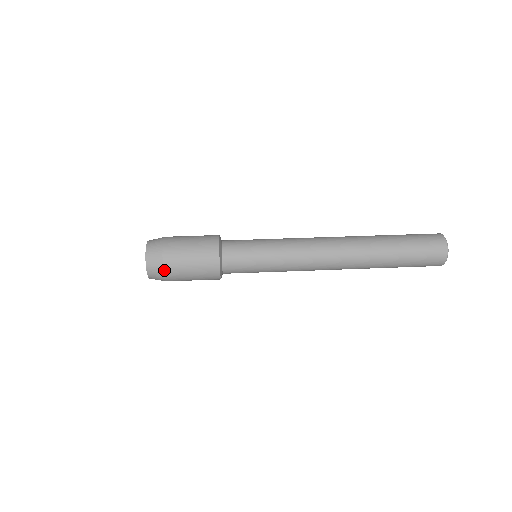
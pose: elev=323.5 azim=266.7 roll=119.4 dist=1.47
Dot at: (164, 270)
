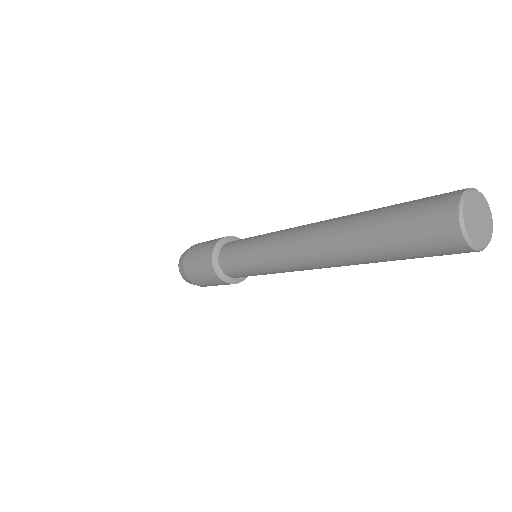
Dot at: (187, 275)
